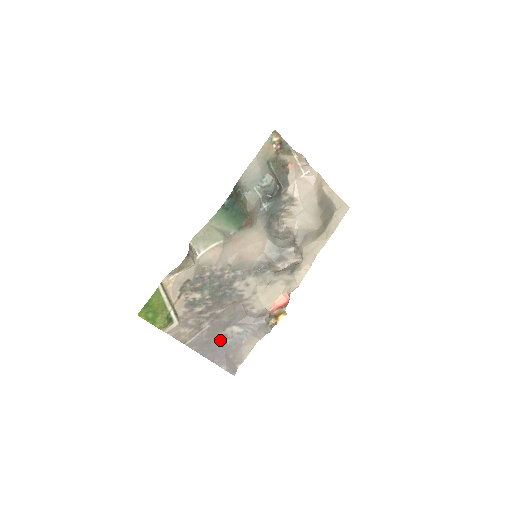
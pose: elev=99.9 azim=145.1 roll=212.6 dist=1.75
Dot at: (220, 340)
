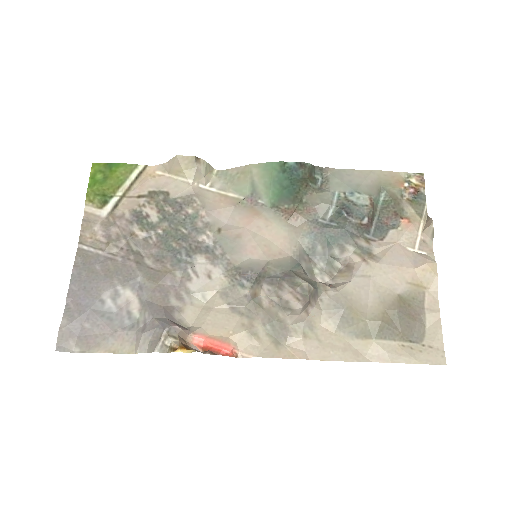
Dot at: (106, 289)
